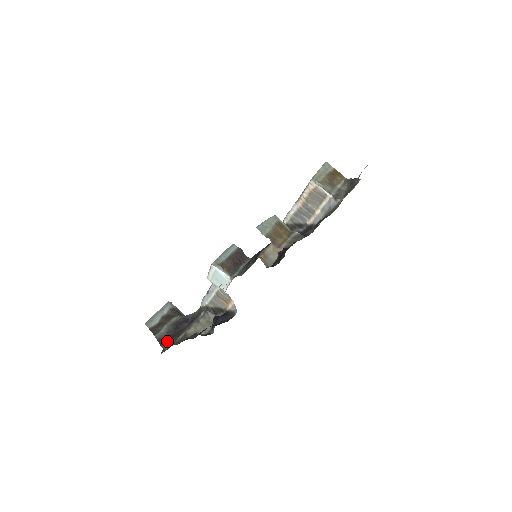
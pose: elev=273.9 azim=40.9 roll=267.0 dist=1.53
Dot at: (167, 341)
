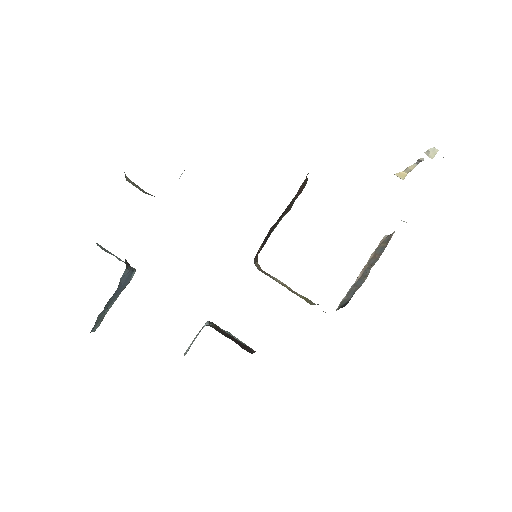
Dot at: occluded
